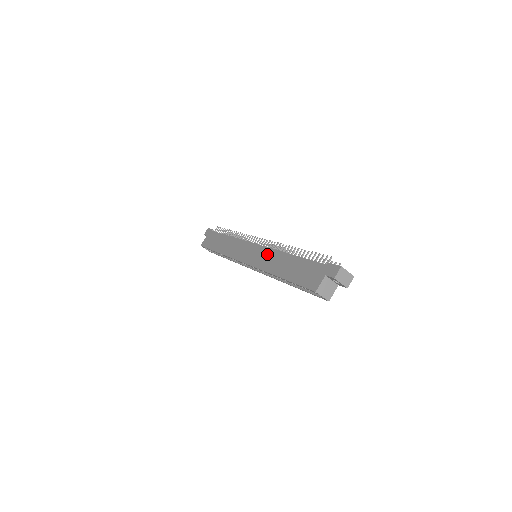
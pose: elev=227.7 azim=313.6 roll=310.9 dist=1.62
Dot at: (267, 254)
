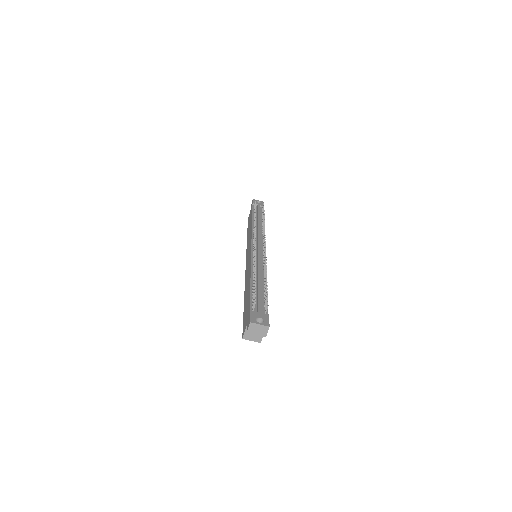
Dot at: (249, 266)
